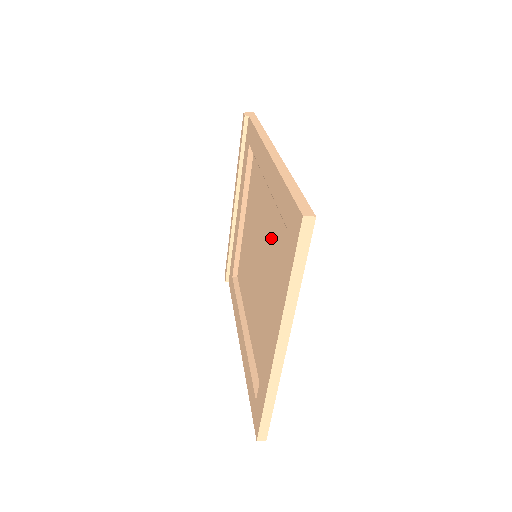
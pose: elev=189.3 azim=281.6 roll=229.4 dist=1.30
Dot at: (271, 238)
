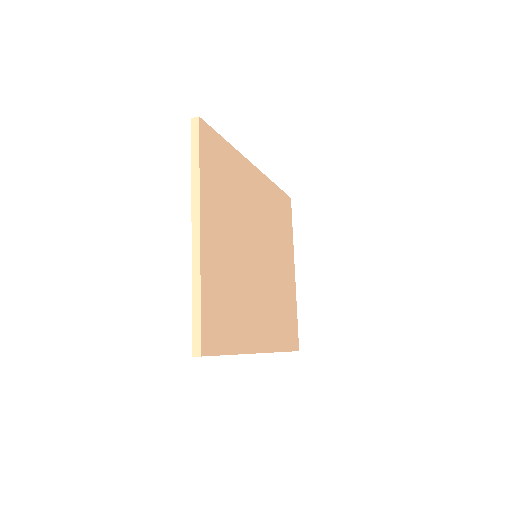
Dot at: occluded
